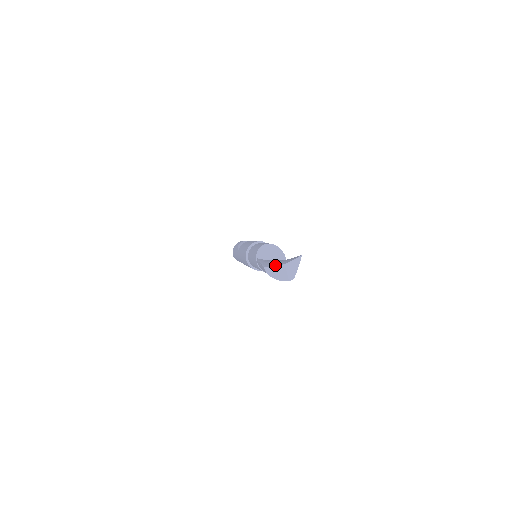
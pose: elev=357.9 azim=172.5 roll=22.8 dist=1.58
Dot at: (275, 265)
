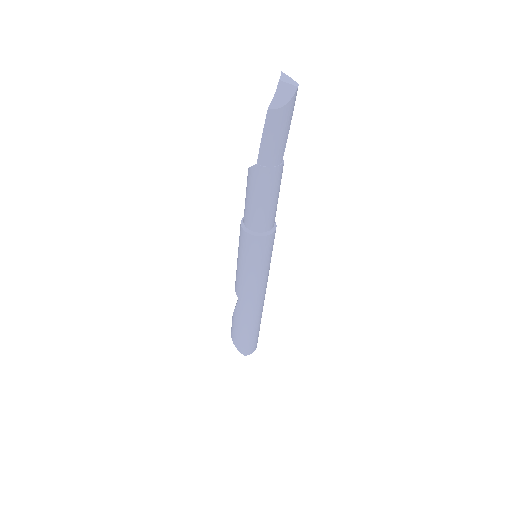
Dot at: (274, 97)
